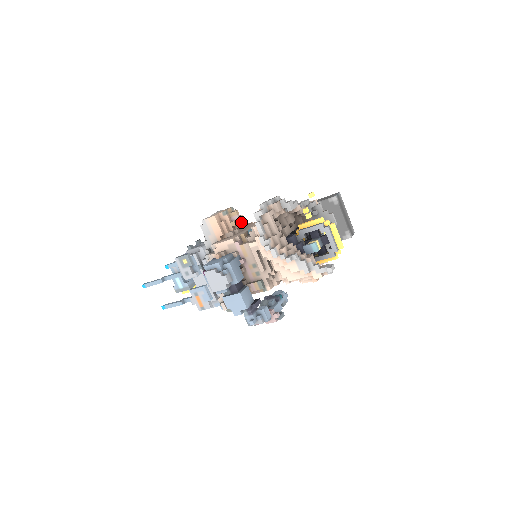
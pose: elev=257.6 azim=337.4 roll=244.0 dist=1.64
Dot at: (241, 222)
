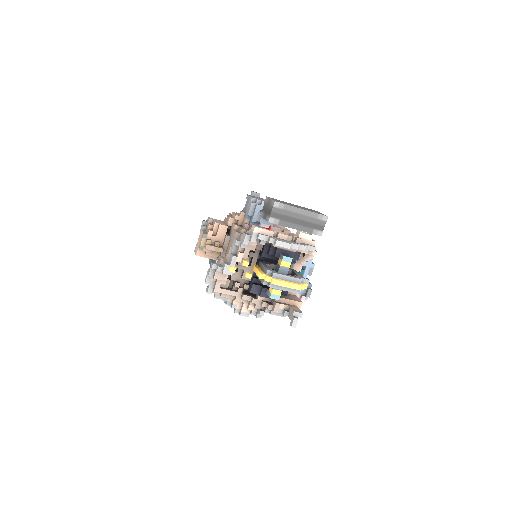
Dot at: (218, 250)
